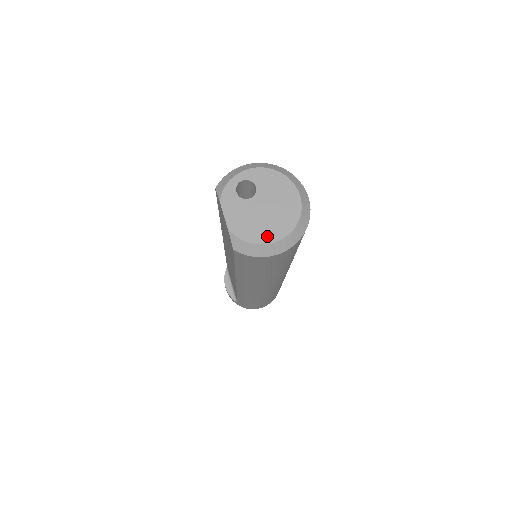
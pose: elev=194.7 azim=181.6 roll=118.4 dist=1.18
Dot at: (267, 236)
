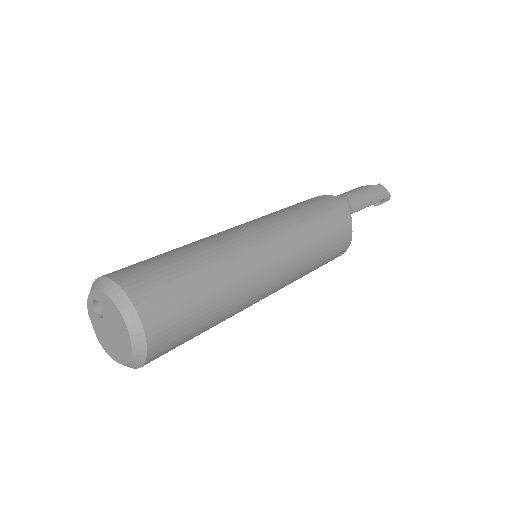
Dot at: (117, 357)
